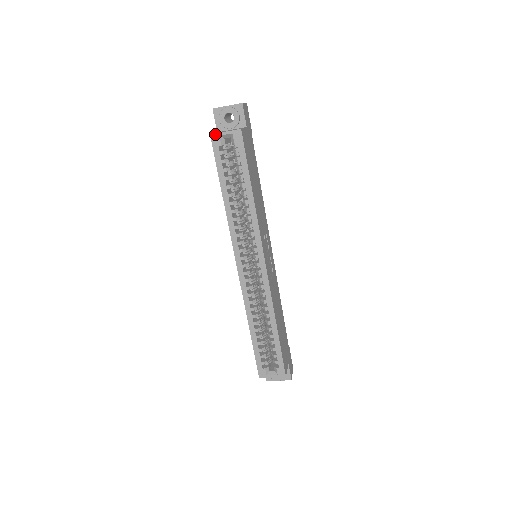
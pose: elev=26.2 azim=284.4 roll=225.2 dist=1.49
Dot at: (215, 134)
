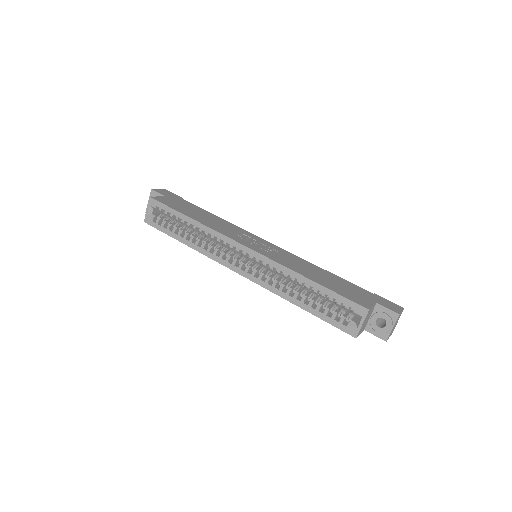
Dot at: (145, 218)
